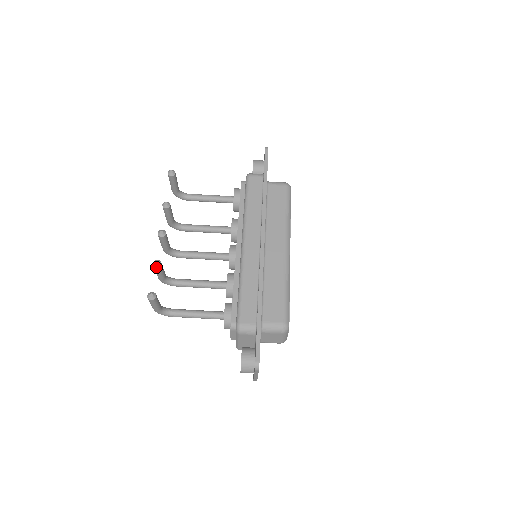
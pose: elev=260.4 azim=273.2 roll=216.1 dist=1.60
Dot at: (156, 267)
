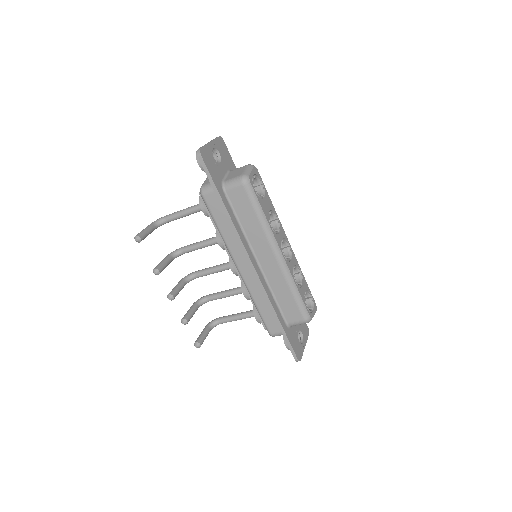
Dot at: occluded
